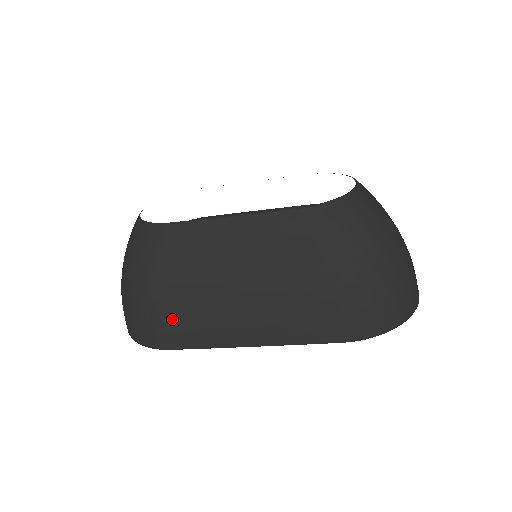
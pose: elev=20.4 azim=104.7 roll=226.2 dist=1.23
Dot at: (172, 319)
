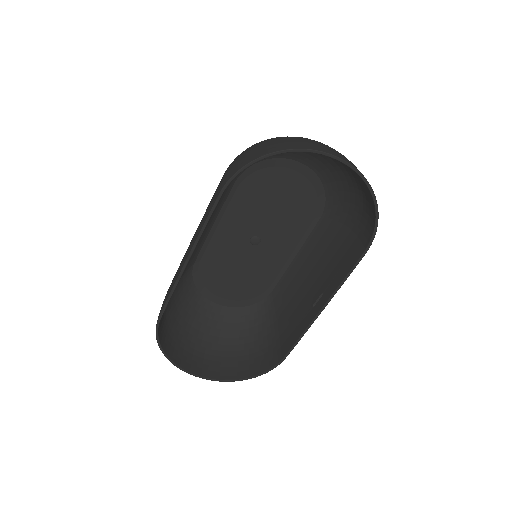
Dot at: occluded
